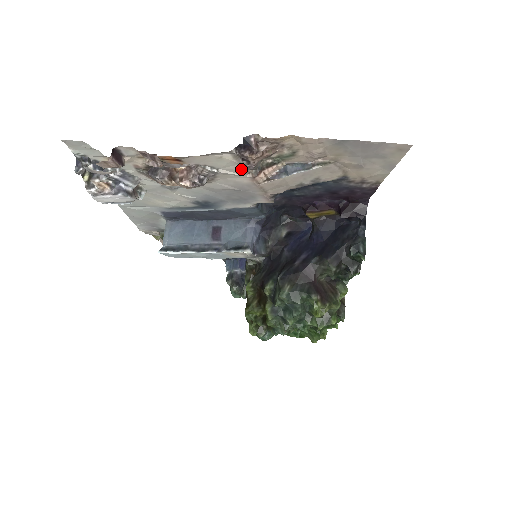
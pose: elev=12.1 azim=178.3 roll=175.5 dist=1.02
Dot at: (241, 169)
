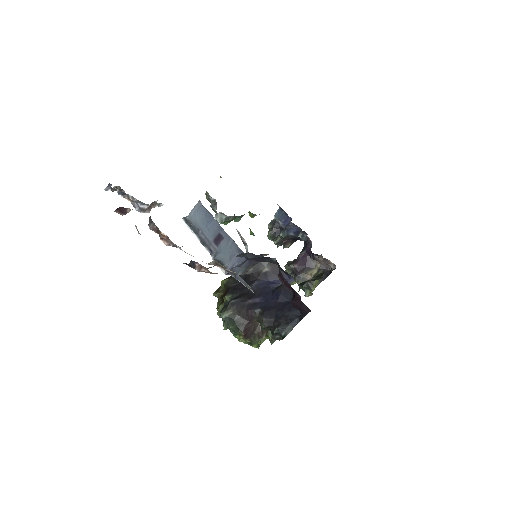
Dot at: occluded
